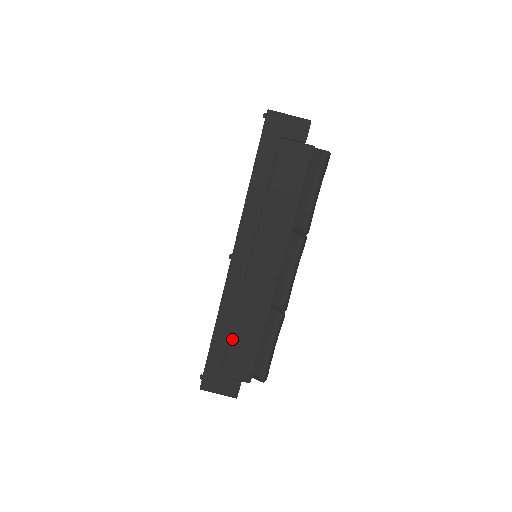
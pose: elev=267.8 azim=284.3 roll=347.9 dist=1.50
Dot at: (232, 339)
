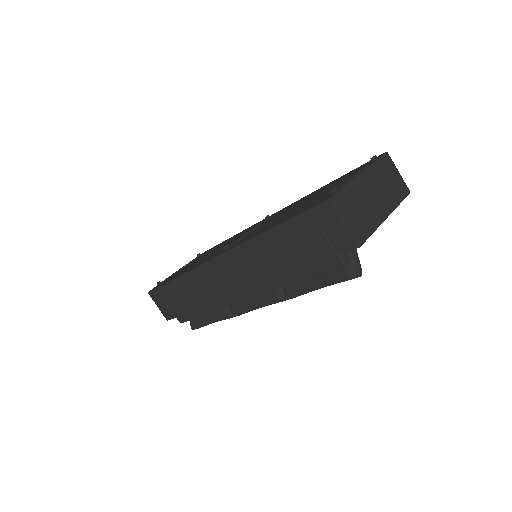
Dot at: (185, 294)
